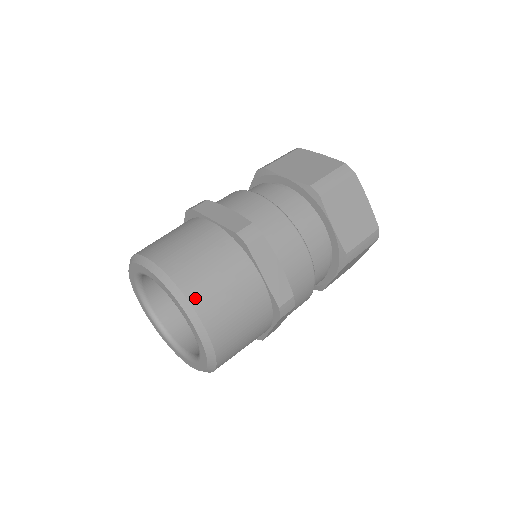
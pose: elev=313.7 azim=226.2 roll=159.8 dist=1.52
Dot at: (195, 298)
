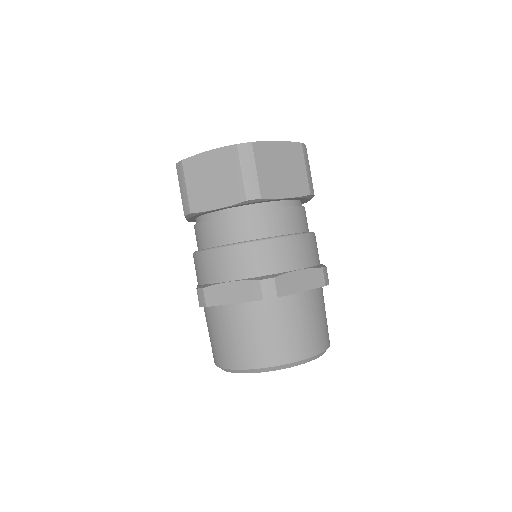
Dot at: (295, 356)
